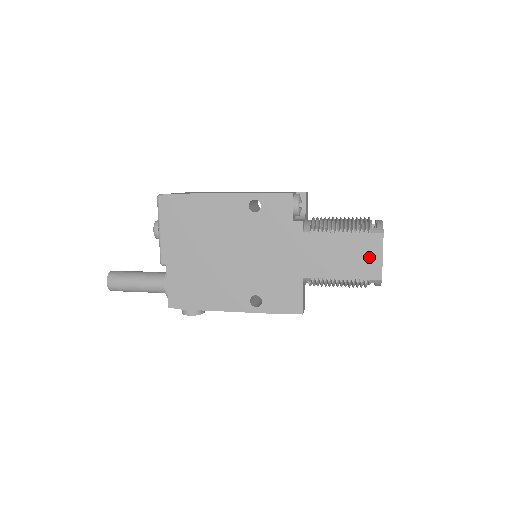
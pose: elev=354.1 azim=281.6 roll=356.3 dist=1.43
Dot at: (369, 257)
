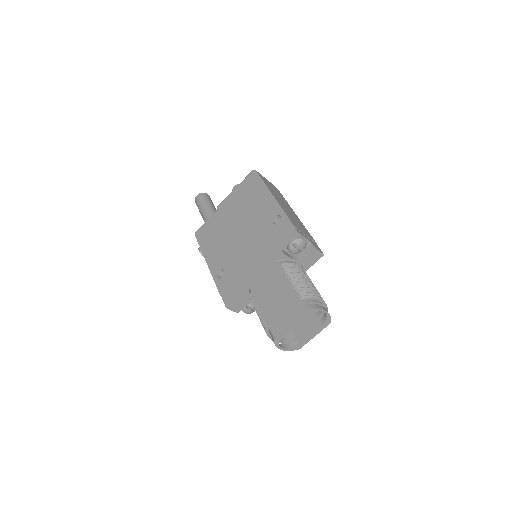
Dot at: (285, 315)
